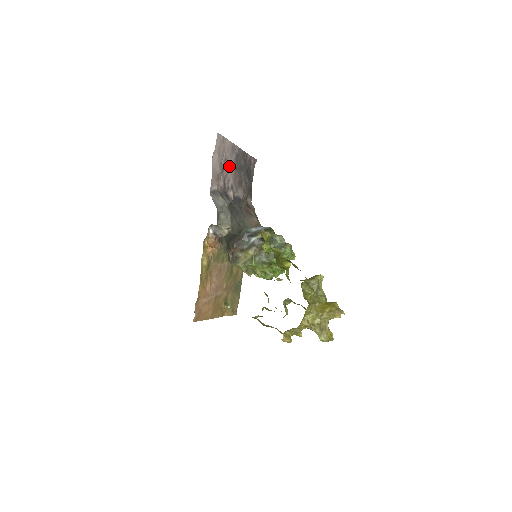
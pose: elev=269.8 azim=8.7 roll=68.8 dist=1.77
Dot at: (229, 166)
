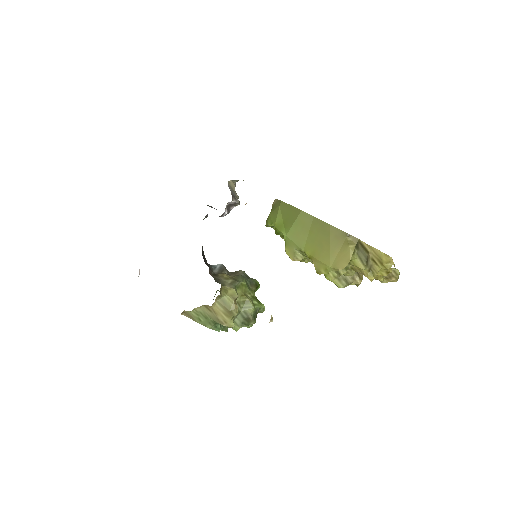
Dot at: occluded
